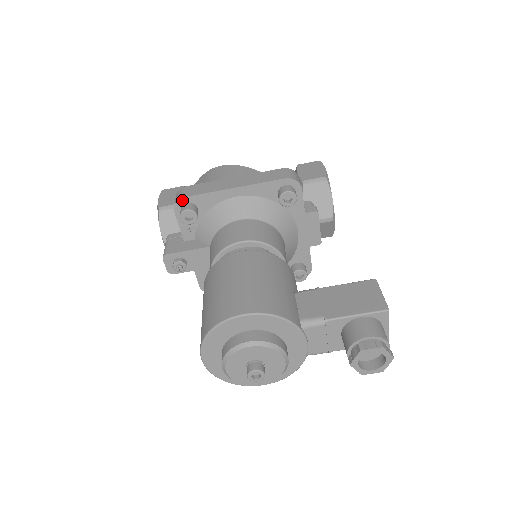
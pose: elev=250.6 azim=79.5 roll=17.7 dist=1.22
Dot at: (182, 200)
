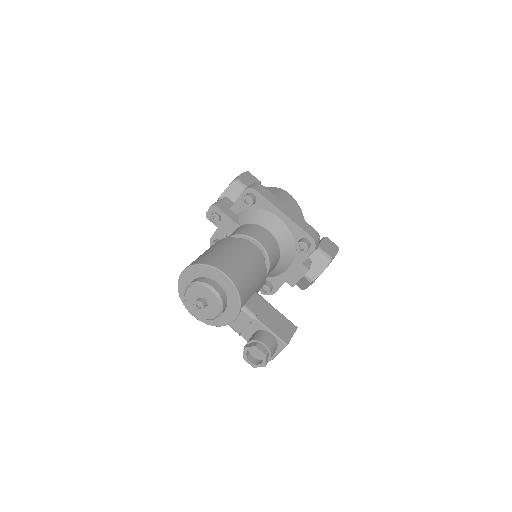
Dot at: (253, 190)
